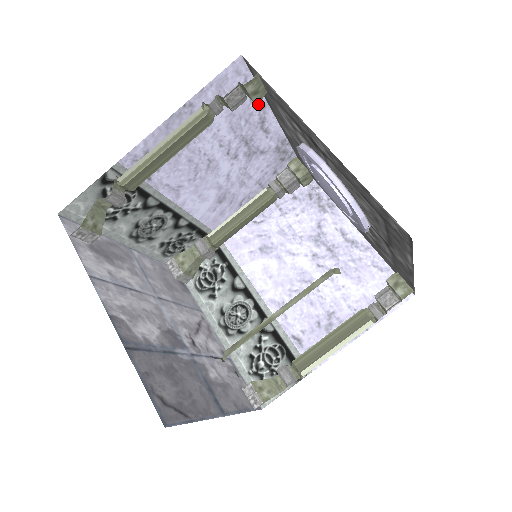
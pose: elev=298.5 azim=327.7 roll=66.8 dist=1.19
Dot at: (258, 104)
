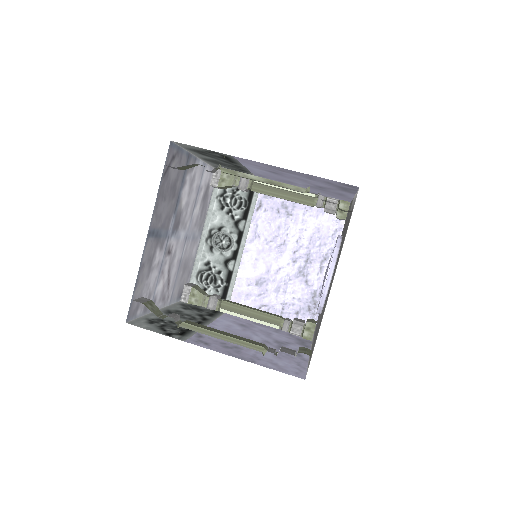
Dot at: (333, 243)
